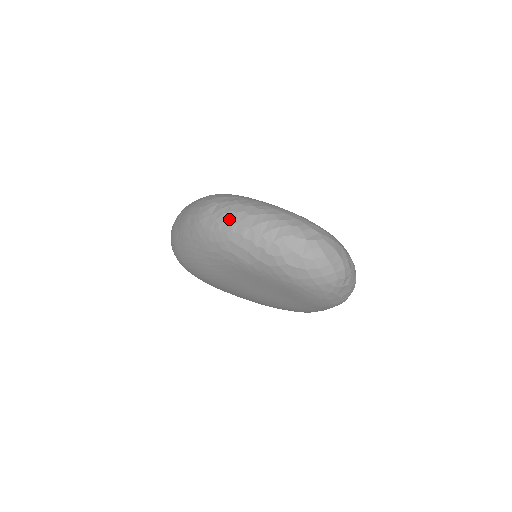
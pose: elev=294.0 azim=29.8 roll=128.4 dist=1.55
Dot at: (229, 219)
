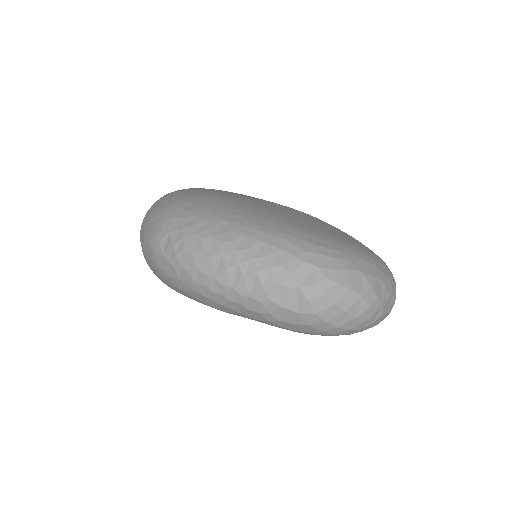
Dot at: (185, 263)
